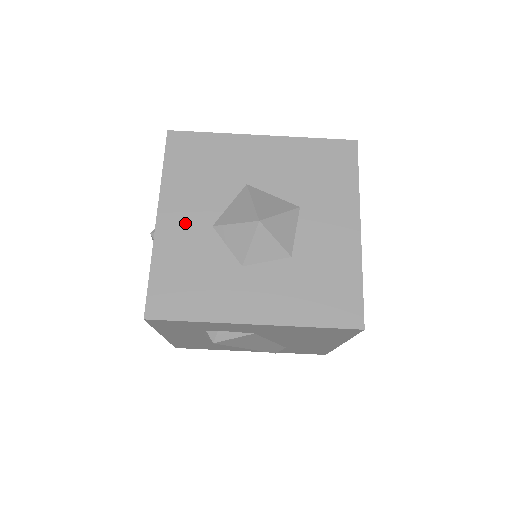
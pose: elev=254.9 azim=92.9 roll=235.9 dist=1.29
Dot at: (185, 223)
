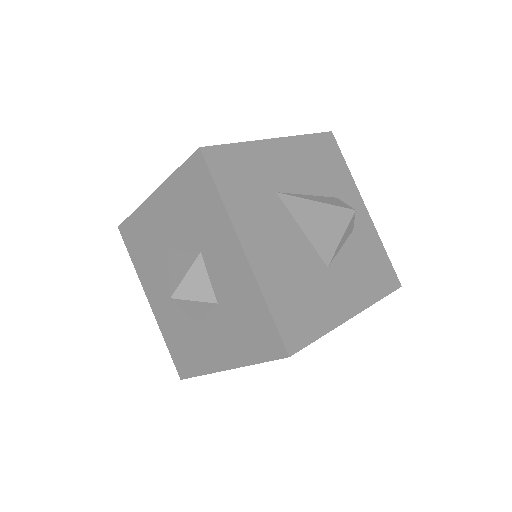
Dot at: (160, 301)
